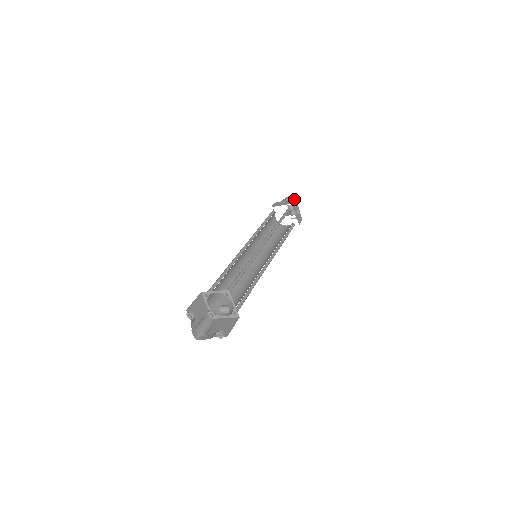
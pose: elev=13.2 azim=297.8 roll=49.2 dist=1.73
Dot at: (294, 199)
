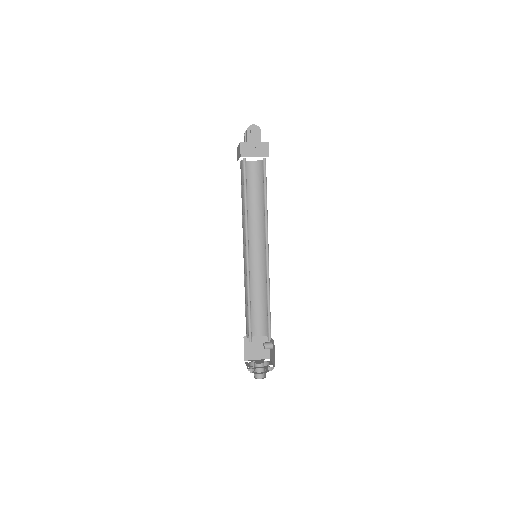
Dot at: (267, 143)
